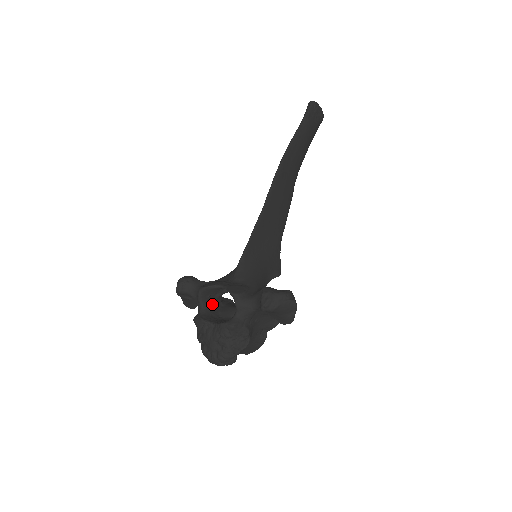
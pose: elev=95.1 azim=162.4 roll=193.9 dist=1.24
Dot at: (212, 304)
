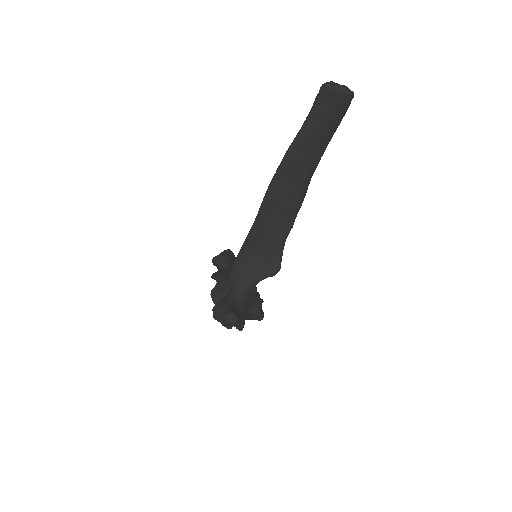
Dot at: occluded
